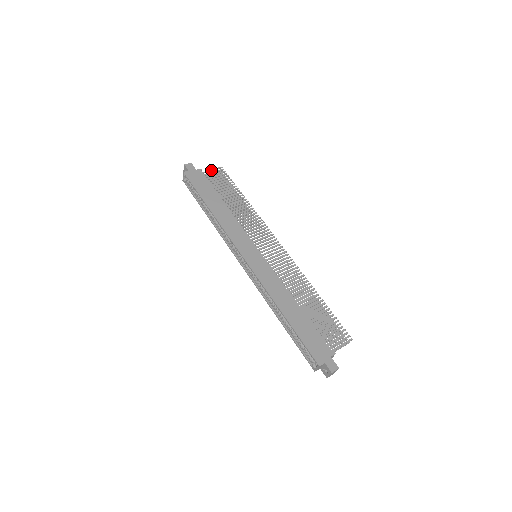
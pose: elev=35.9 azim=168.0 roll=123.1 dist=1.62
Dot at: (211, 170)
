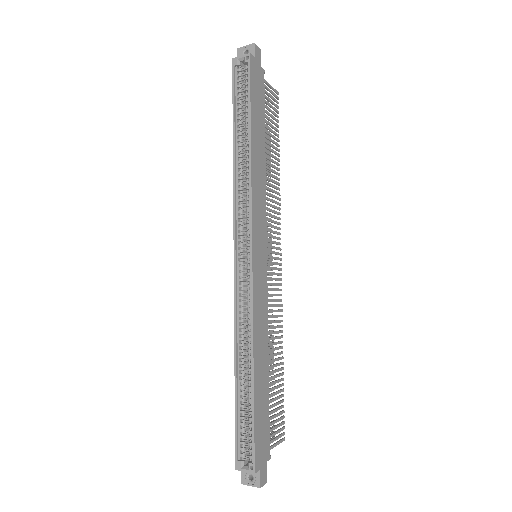
Dot at: (270, 85)
